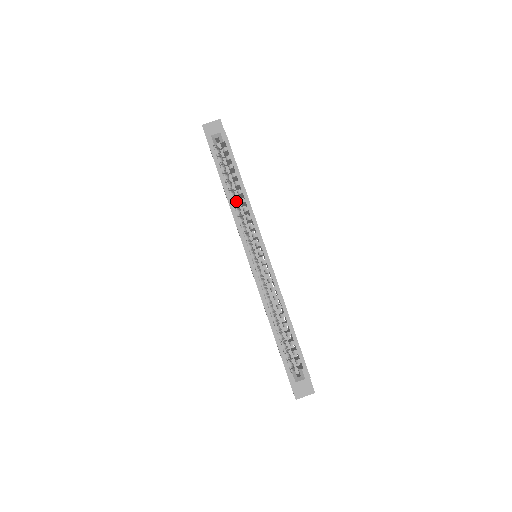
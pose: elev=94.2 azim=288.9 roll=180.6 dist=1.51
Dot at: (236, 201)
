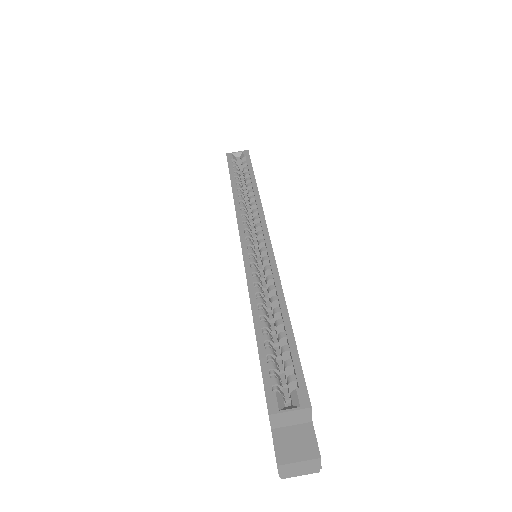
Dot at: (243, 198)
